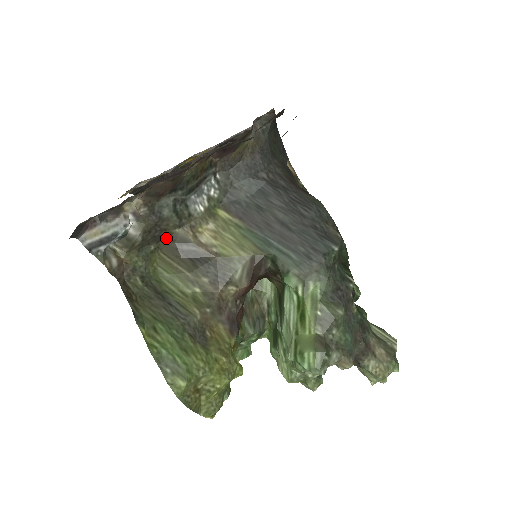
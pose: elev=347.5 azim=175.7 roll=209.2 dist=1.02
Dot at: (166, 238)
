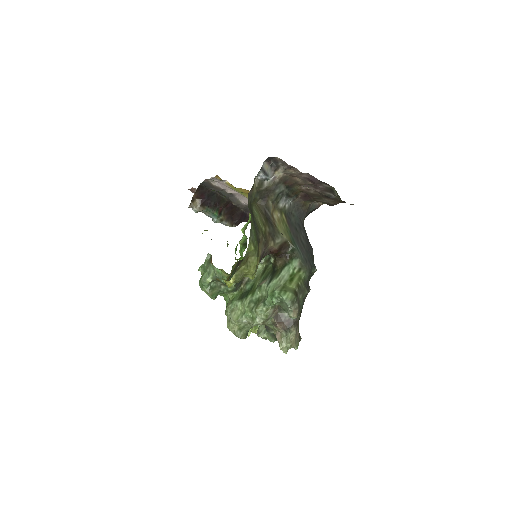
Dot at: (264, 200)
